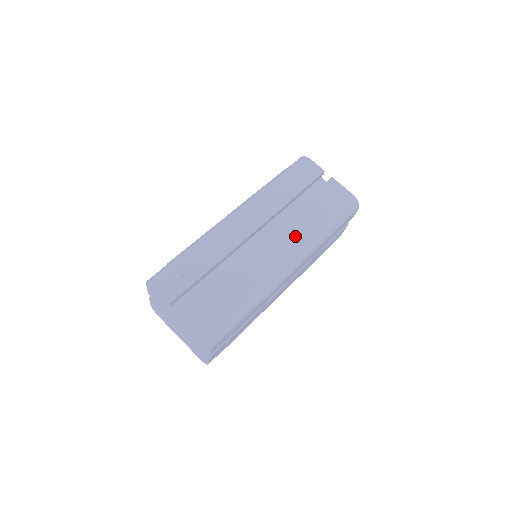
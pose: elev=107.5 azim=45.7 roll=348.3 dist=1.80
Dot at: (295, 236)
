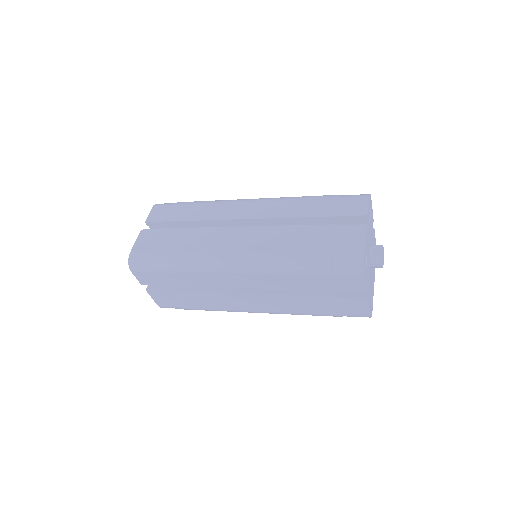
Dot at: (264, 244)
